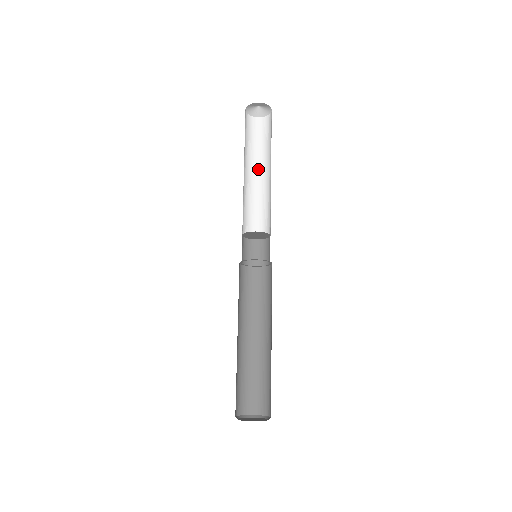
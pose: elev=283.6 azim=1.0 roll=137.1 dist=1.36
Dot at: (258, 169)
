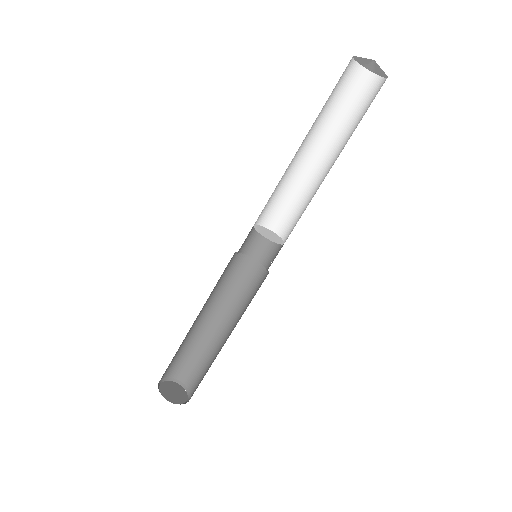
Dot at: (318, 143)
